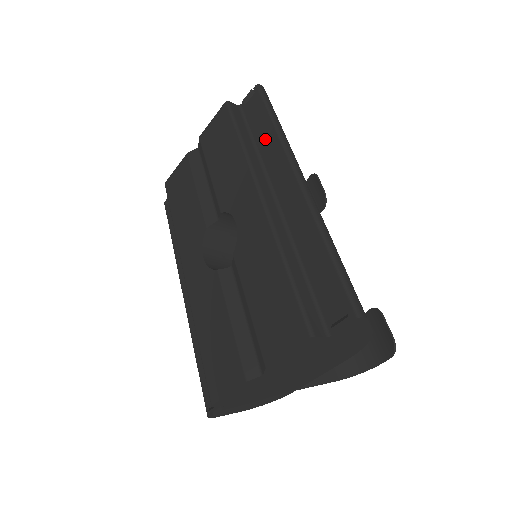
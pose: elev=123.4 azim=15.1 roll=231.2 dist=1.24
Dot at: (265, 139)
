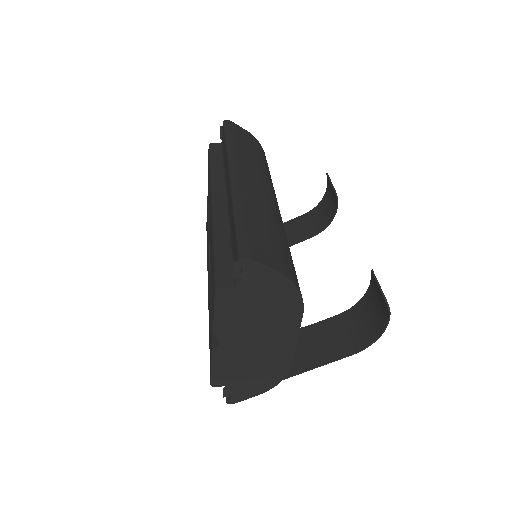
Dot at: occluded
